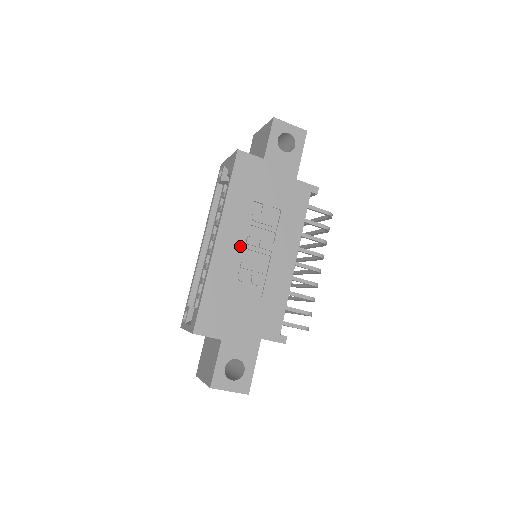
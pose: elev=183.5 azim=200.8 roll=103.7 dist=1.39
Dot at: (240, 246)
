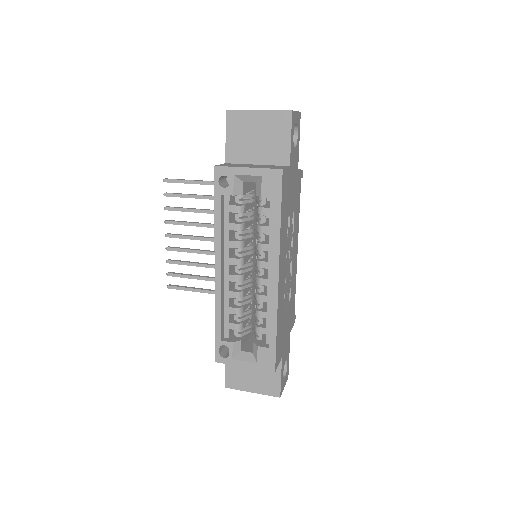
Dot at: (285, 269)
